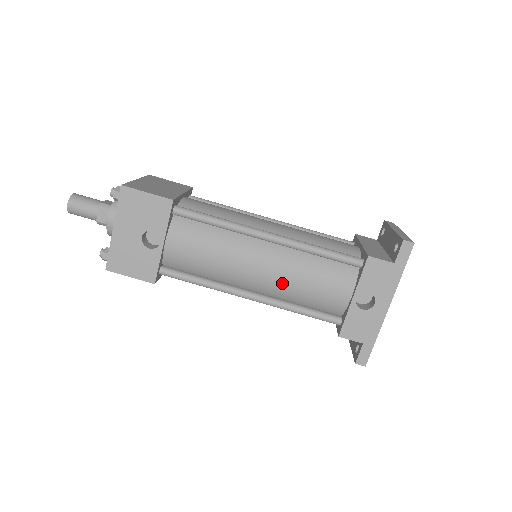
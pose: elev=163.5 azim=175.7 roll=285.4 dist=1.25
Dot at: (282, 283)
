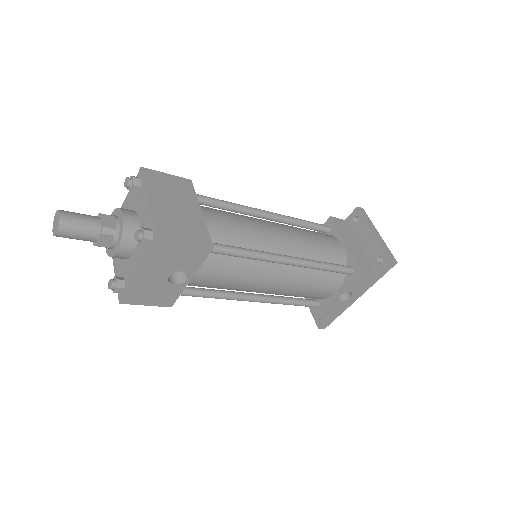
Dot at: (286, 291)
